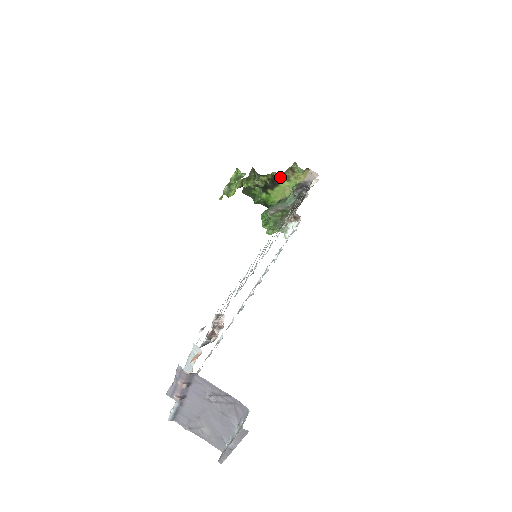
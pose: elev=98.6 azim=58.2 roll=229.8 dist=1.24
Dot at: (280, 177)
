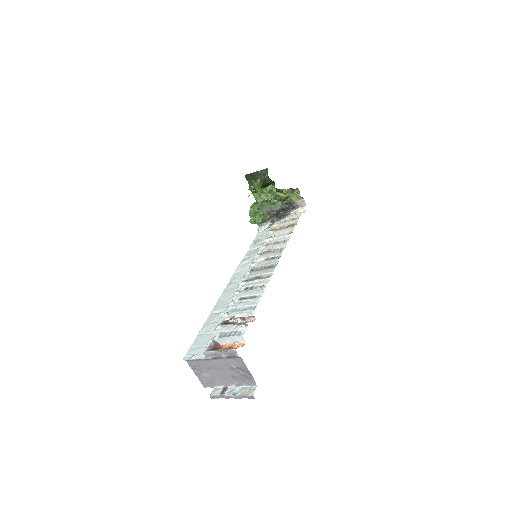
Dot at: (281, 189)
